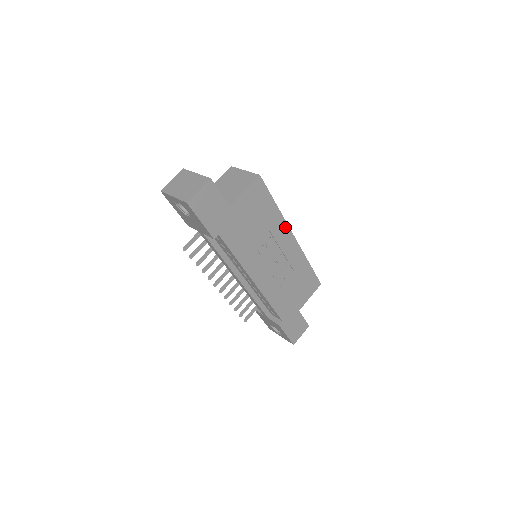
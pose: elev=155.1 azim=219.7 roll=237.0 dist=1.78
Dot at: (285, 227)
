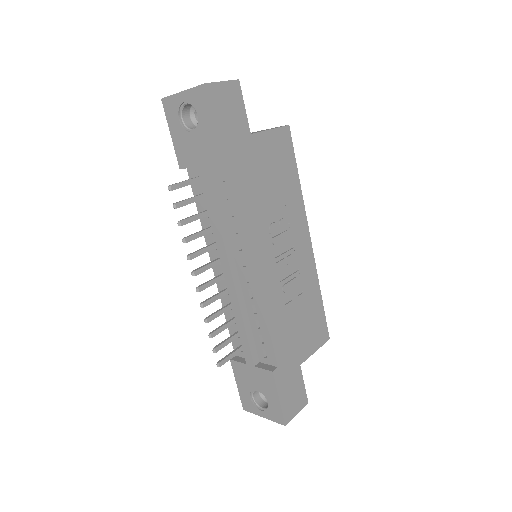
Dot at: (303, 218)
